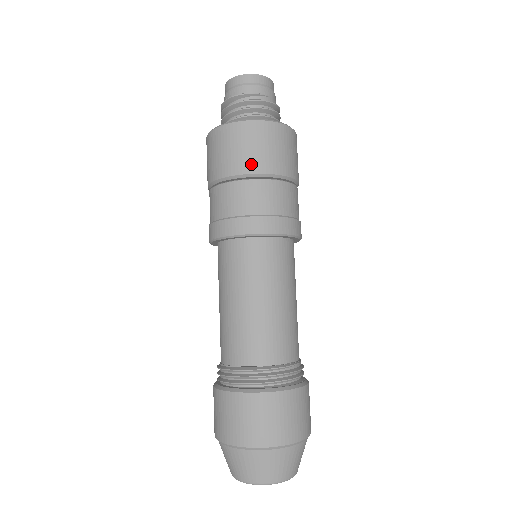
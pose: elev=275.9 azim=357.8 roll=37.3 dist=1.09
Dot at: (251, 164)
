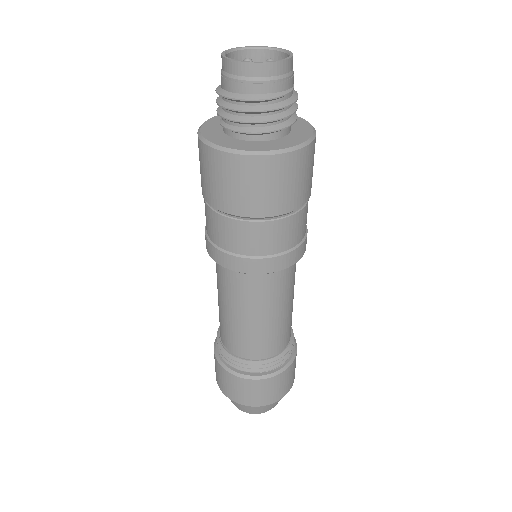
Dot at: (298, 199)
